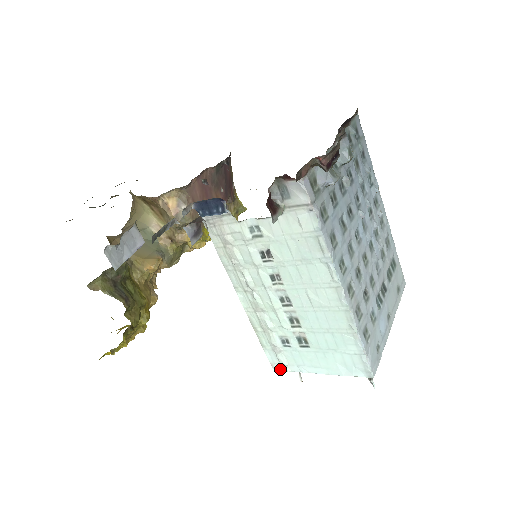
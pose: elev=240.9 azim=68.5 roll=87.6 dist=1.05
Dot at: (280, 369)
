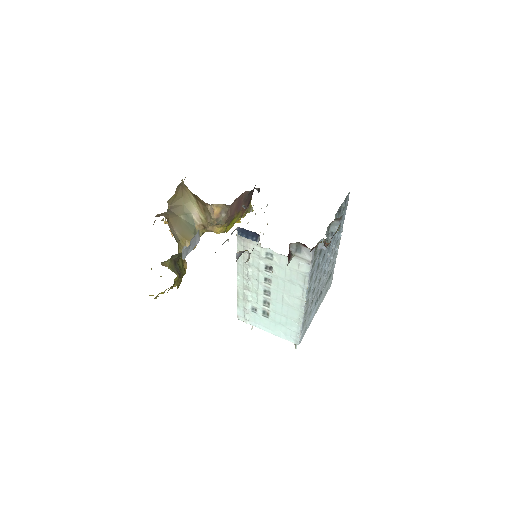
Dot at: (242, 320)
